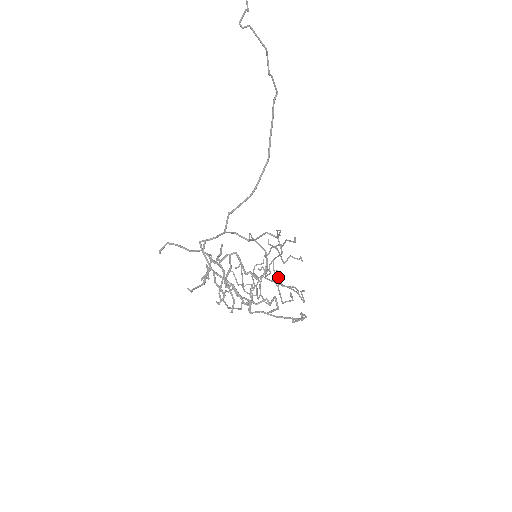
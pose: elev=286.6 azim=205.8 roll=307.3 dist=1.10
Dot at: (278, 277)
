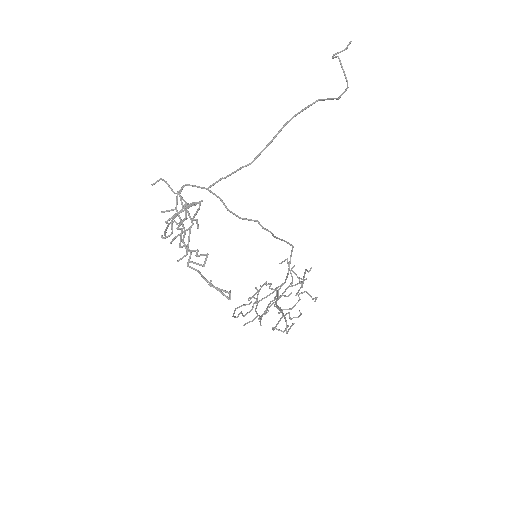
Dot at: (278, 298)
